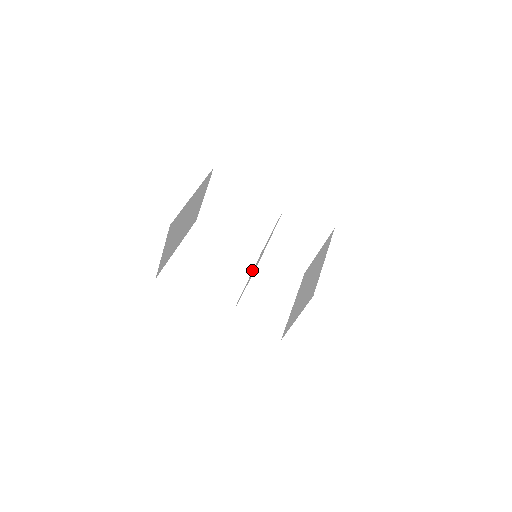
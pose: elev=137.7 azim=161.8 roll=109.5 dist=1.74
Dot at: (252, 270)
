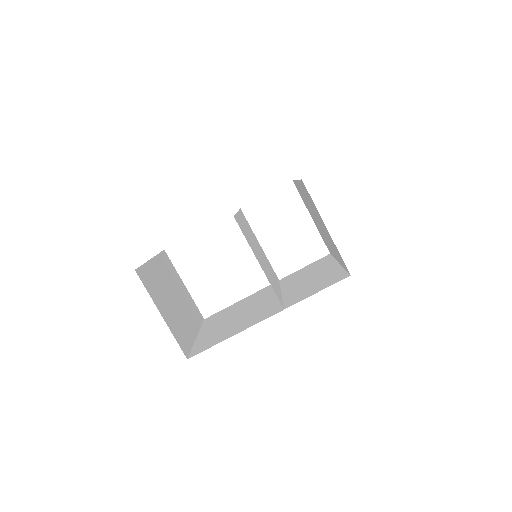
Dot at: occluded
